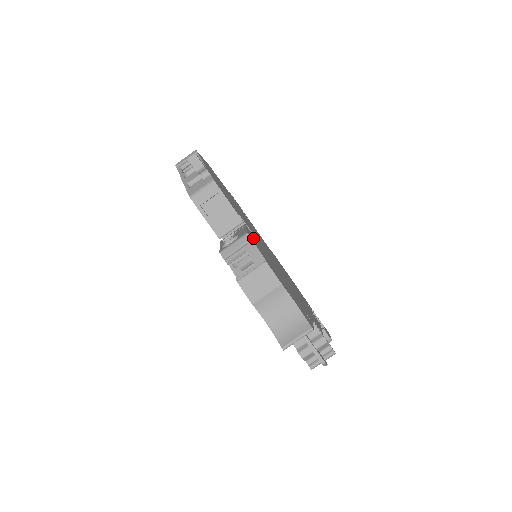
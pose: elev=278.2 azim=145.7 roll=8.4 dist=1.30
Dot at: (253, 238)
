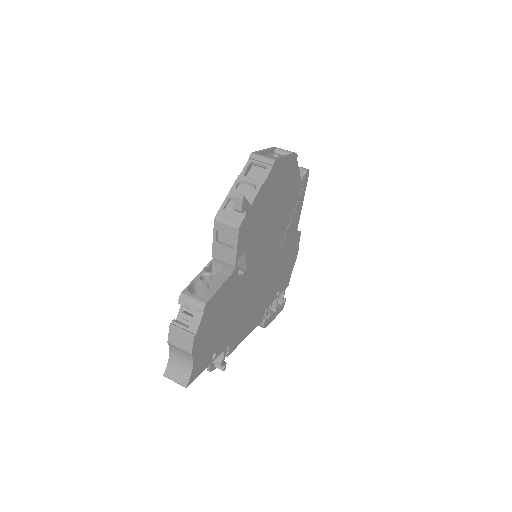
Dot at: (221, 294)
